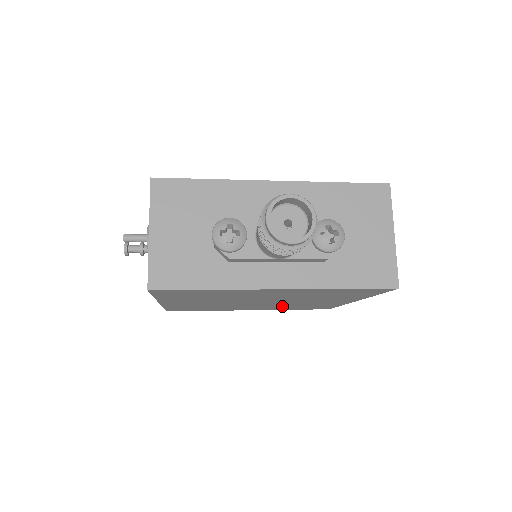
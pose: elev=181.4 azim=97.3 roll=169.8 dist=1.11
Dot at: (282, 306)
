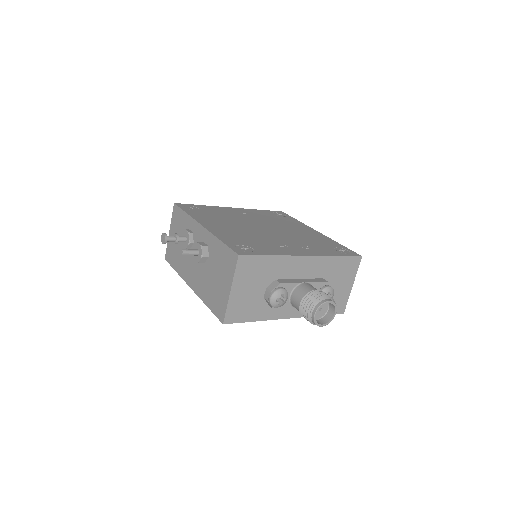
Dot at: occluded
